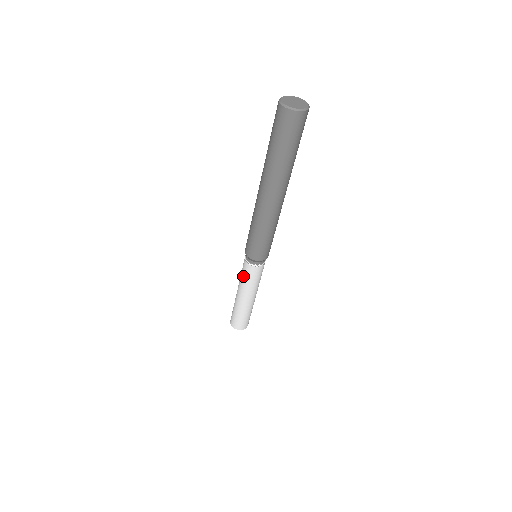
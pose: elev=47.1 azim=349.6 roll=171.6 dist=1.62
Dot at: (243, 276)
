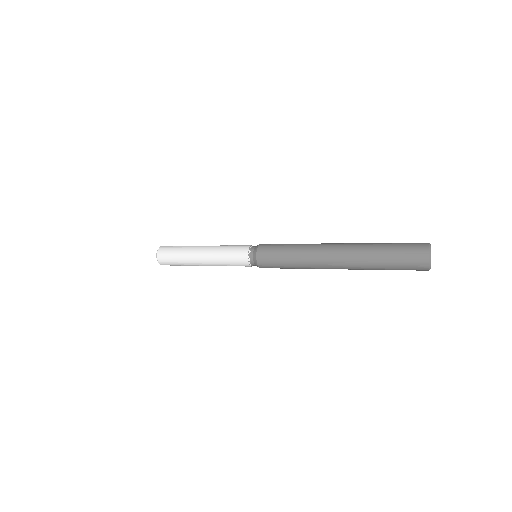
Dot at: (229, 256)
